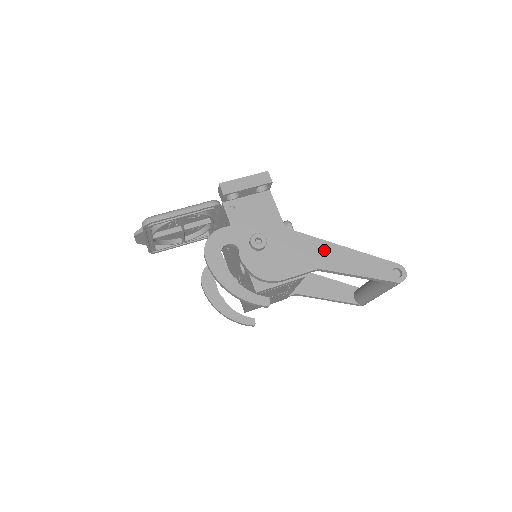
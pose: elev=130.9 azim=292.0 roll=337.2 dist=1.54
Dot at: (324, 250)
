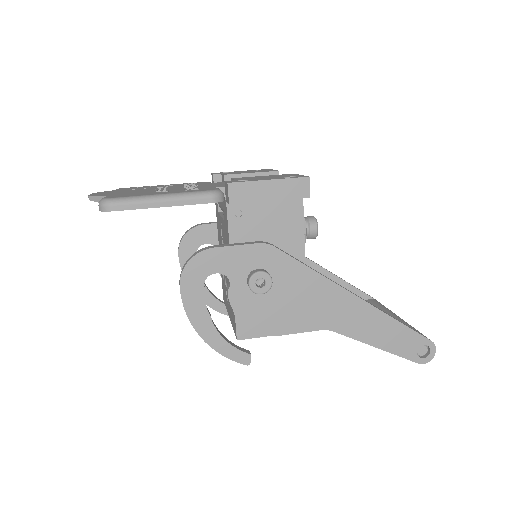
Dot at: (345, 306)
